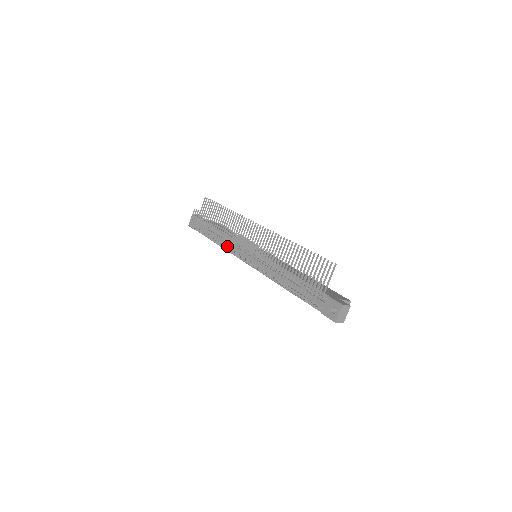
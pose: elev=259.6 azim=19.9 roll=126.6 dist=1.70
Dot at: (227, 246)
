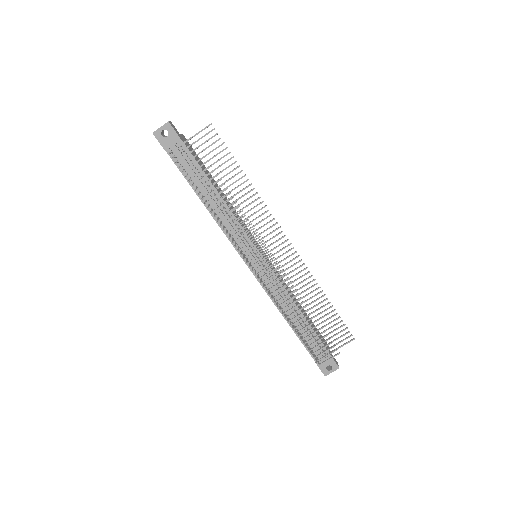
Dot at: occluded
